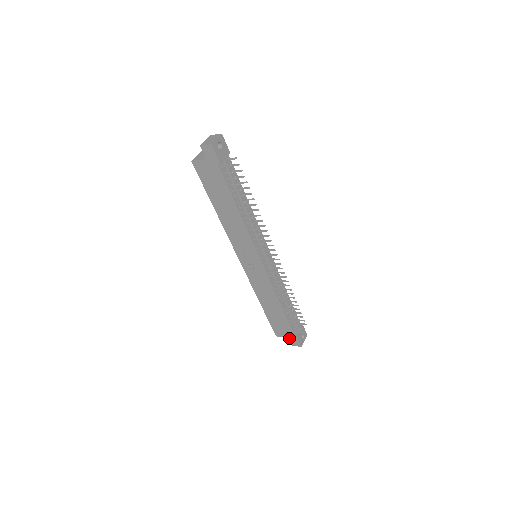
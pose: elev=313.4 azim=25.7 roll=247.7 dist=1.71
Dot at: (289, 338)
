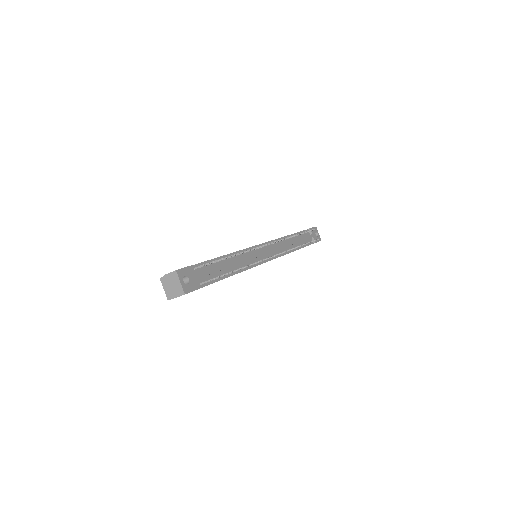
Dot at: occluded
